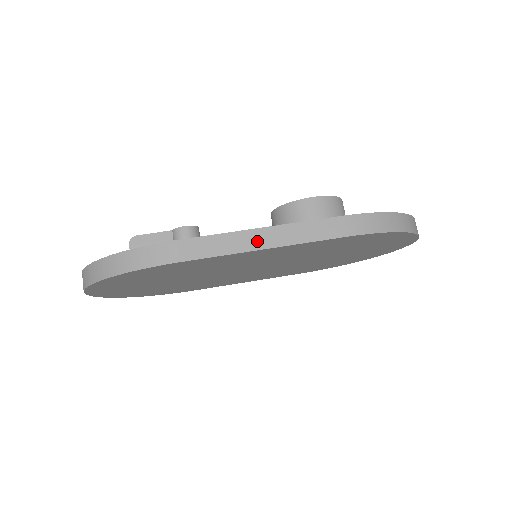
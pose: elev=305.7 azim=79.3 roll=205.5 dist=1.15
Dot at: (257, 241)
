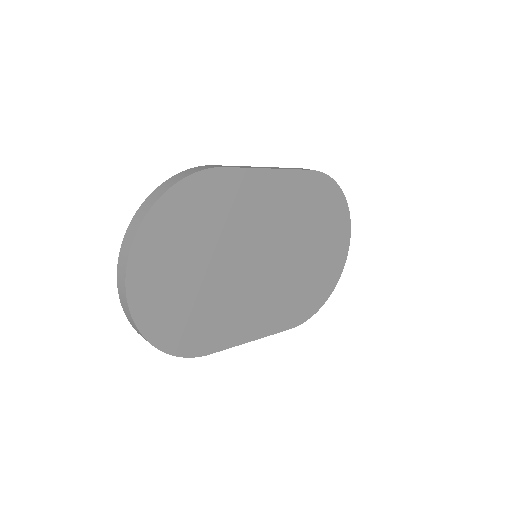
Dot at: occluded
